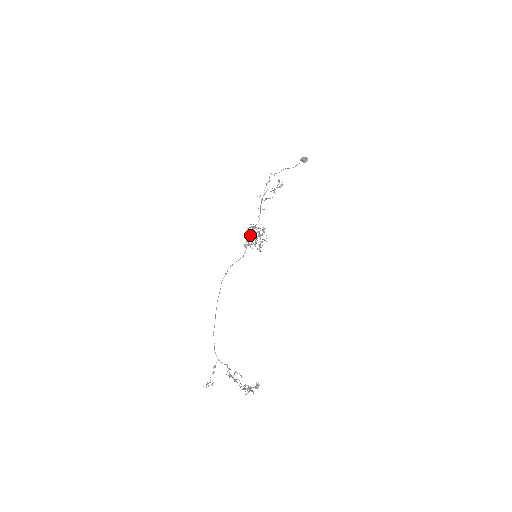
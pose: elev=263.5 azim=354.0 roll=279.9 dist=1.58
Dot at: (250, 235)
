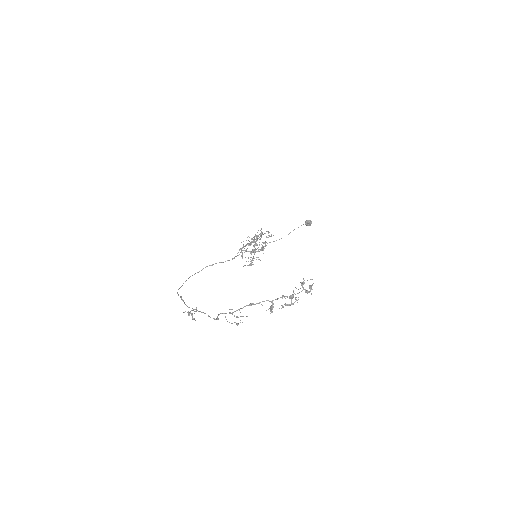
Dot at: (249, 244)
